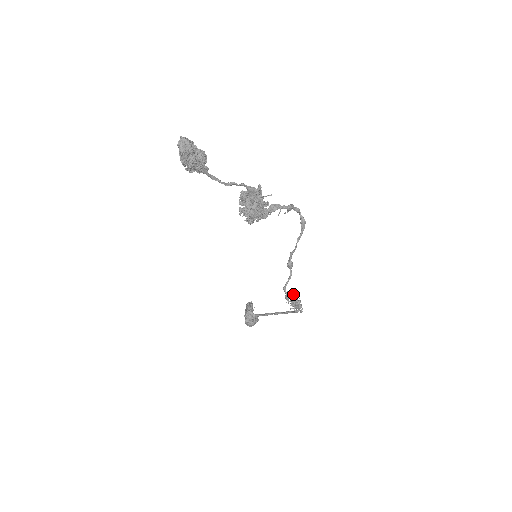
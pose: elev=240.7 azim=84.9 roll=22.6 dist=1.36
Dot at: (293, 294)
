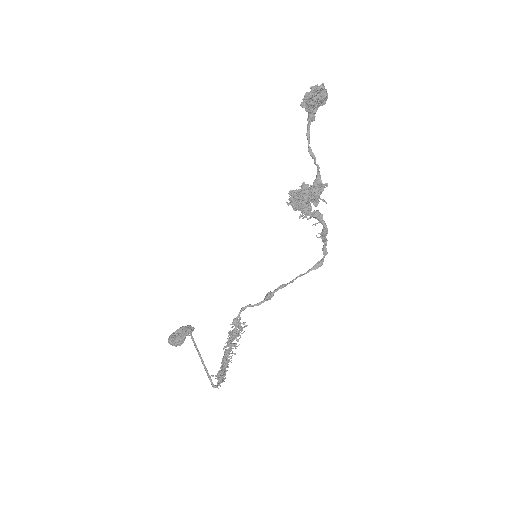
Dot at: (239, 333)
